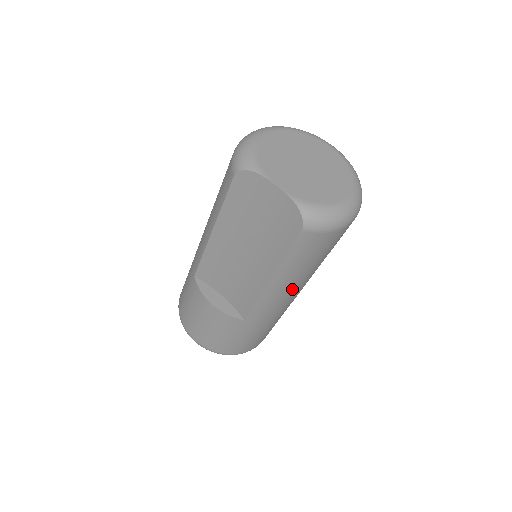
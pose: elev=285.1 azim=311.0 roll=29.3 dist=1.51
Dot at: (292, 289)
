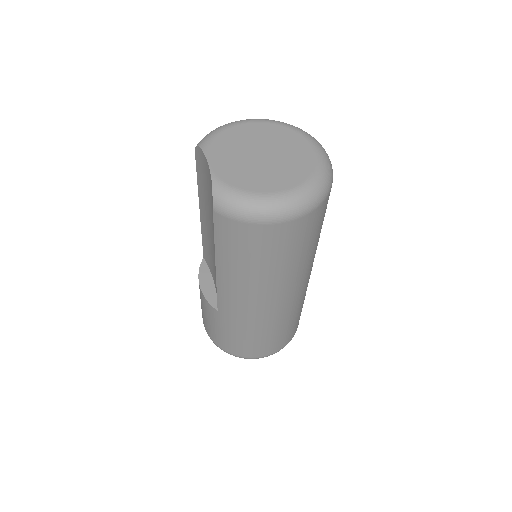
Dot at: (246, 289)
